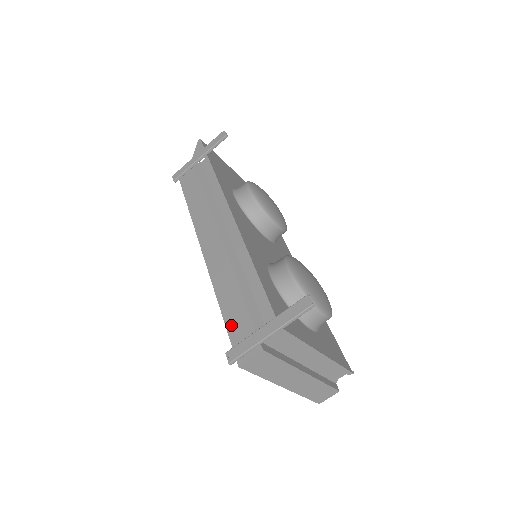
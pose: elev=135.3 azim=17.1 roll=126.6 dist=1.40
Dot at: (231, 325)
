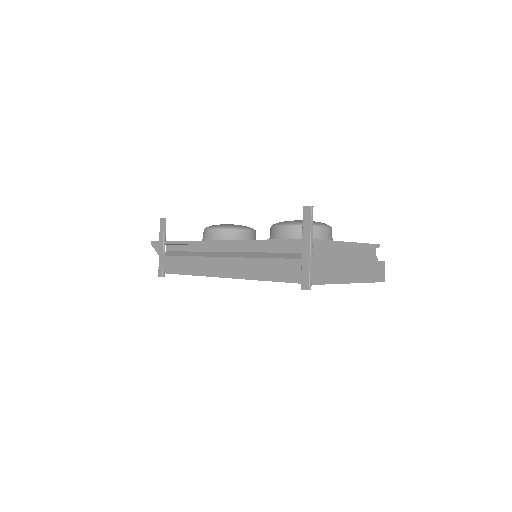
Dot at: (286, 277)
